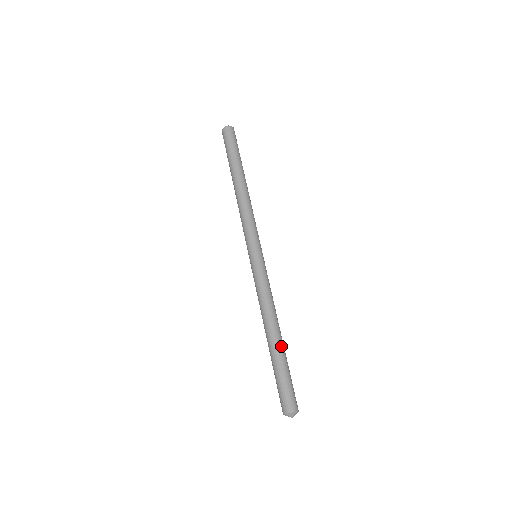
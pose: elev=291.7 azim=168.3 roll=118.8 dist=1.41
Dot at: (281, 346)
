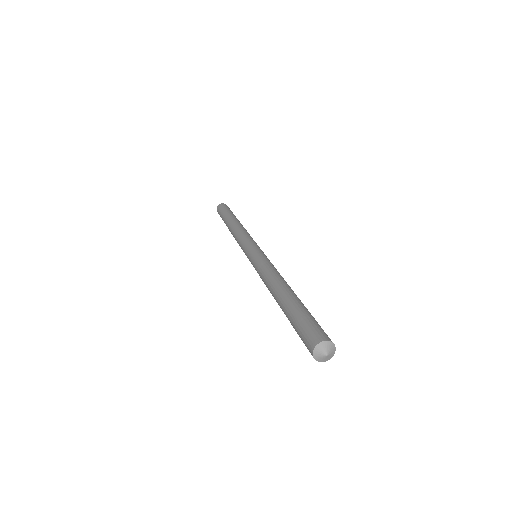
Dot at: occluded
